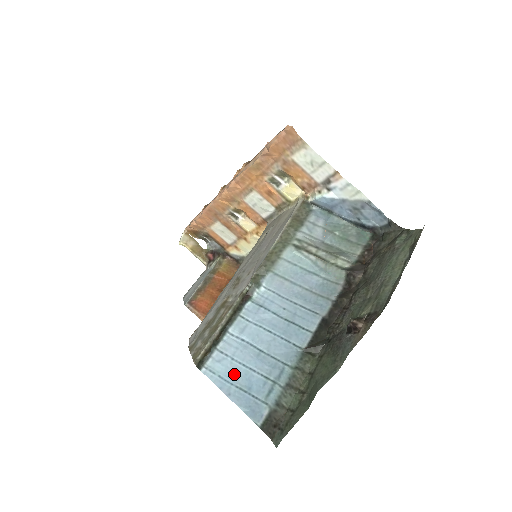
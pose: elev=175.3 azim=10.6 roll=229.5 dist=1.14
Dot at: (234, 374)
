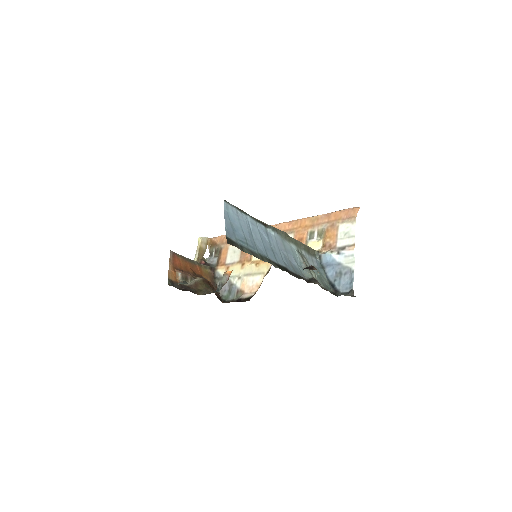
Dot at: (234, 221)
